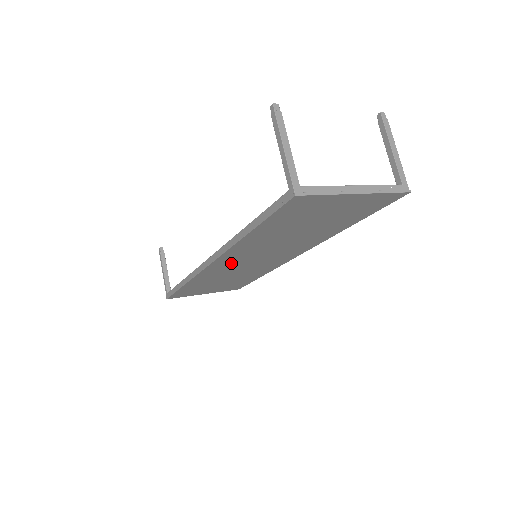
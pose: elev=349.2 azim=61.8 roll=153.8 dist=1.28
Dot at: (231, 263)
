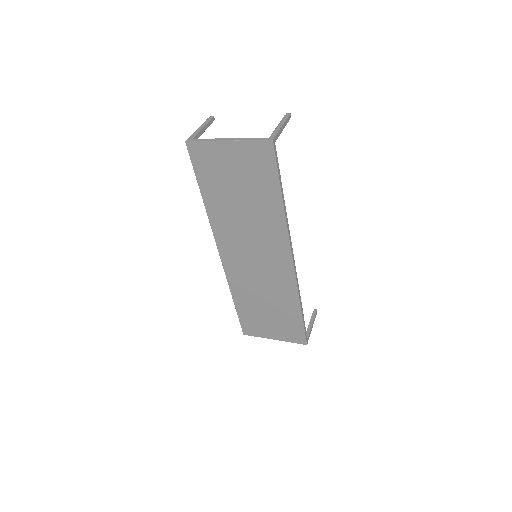
Dot at: (237, 259)
